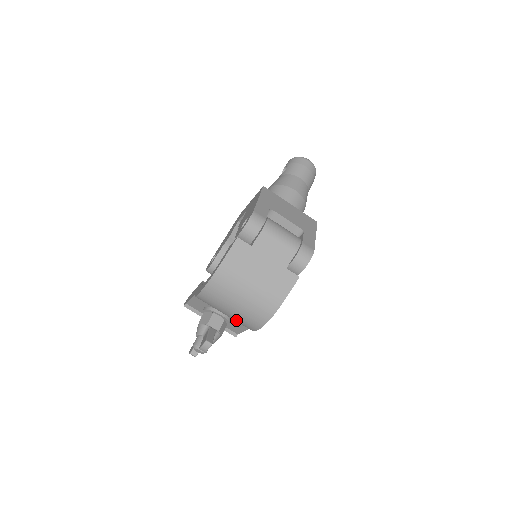
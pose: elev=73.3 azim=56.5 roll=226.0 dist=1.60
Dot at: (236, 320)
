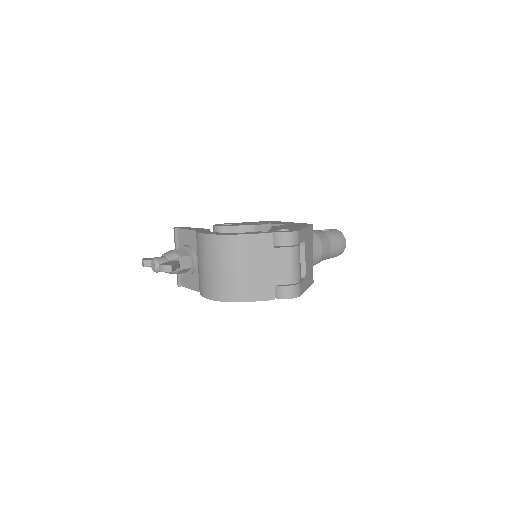
Dot at: (202, 277)
